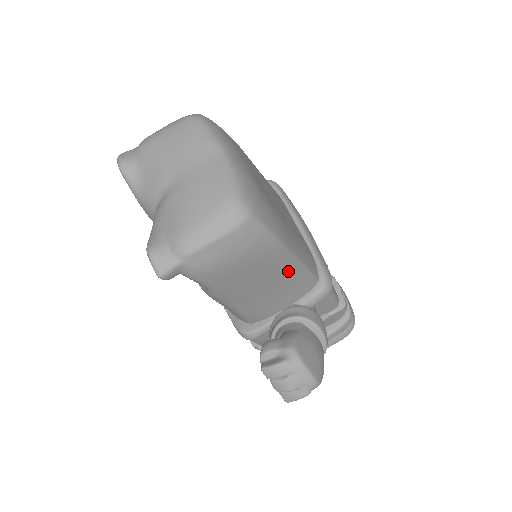
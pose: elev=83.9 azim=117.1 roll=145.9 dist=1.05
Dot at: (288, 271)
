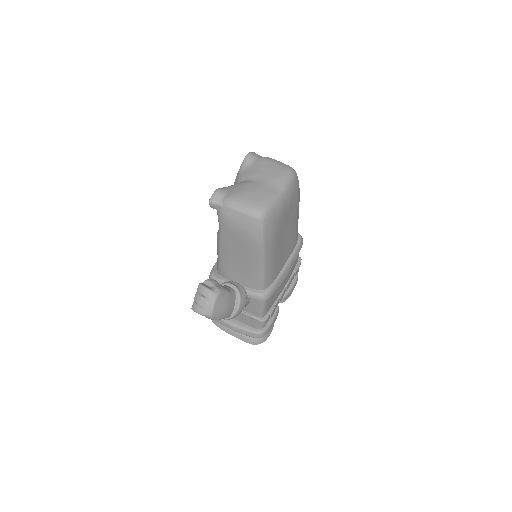
Dot at: (255, 264)
